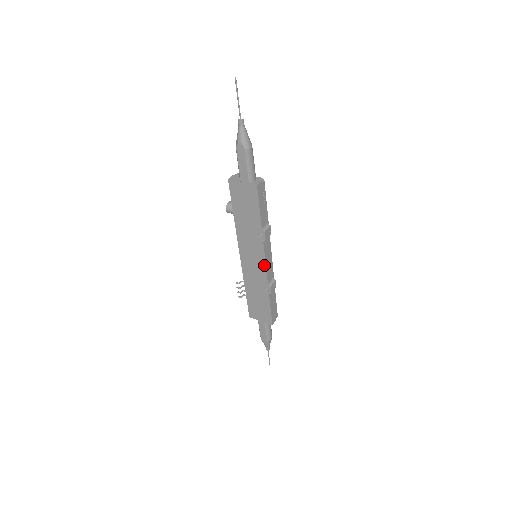
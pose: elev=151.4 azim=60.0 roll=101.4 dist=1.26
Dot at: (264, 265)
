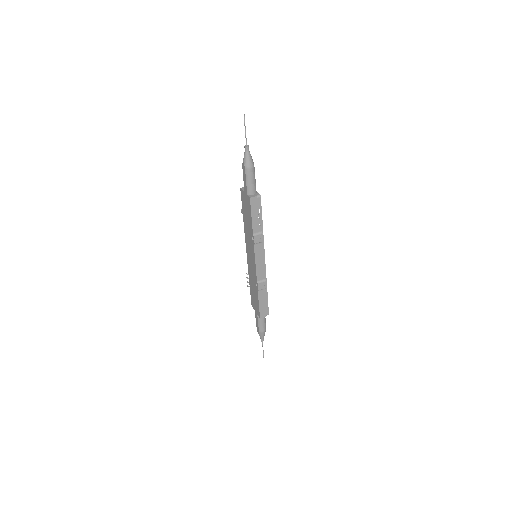
Dot at: (255, 264)
